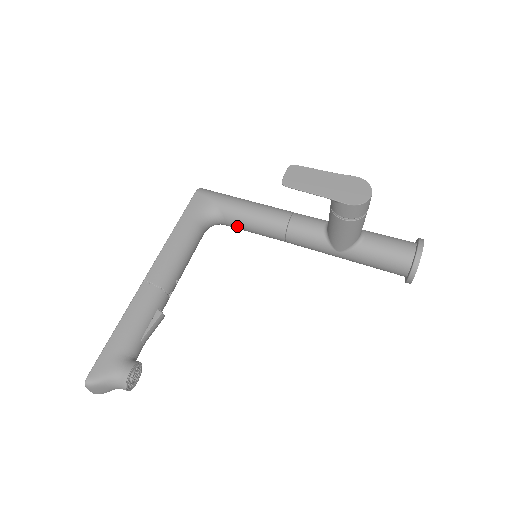
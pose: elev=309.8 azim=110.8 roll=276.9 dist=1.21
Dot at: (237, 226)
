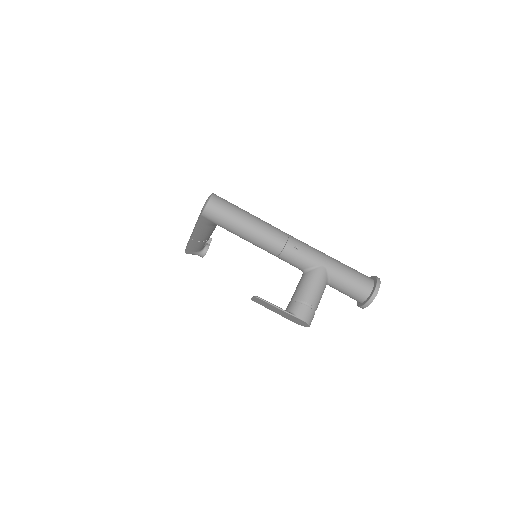
Dot at: occluded
